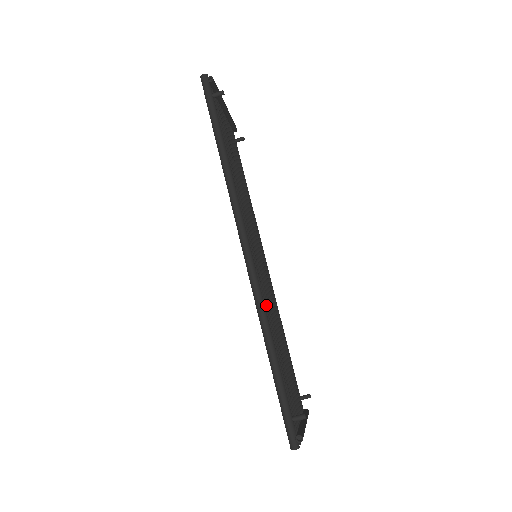
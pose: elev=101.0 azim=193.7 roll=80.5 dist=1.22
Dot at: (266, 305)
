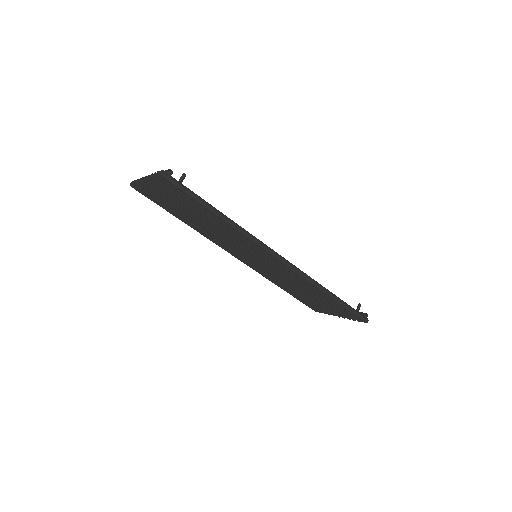
Dot at: occluded
